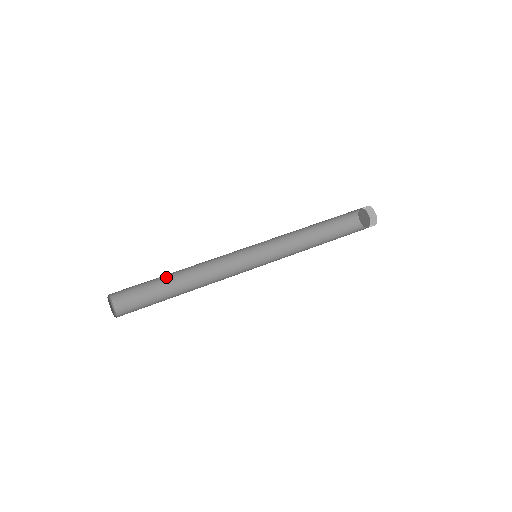
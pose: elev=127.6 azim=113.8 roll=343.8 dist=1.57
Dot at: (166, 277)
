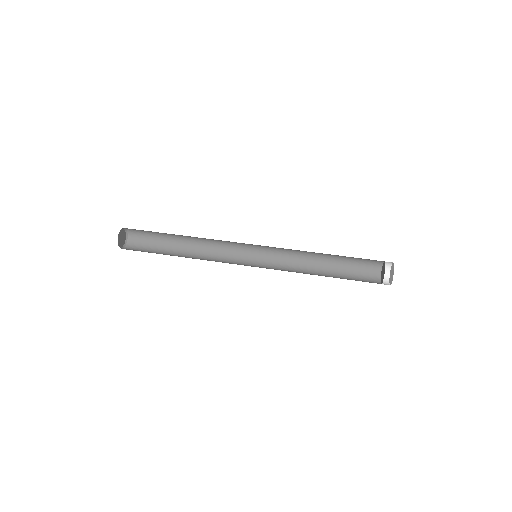
Dot at: (175, 237)
